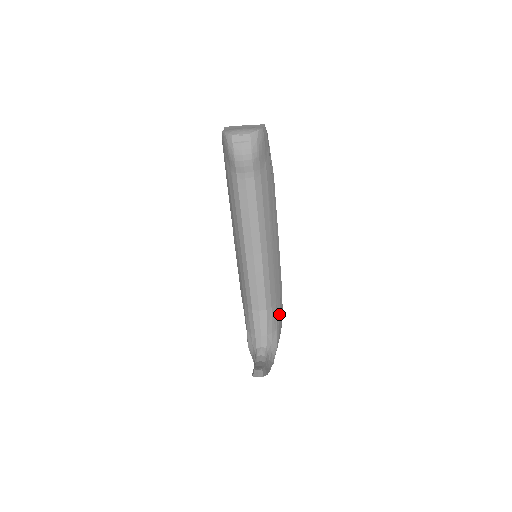
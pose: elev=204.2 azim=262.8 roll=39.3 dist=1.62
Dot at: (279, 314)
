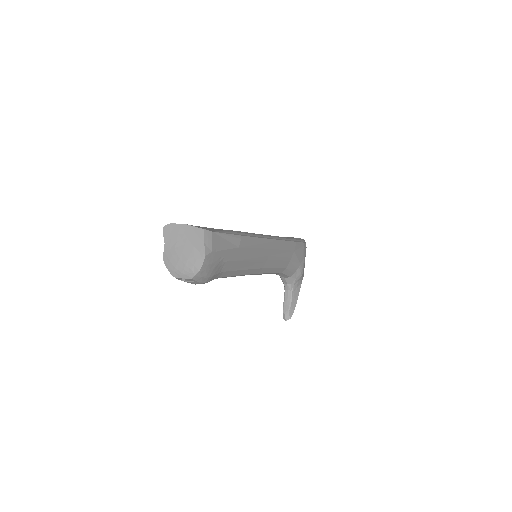
Dot at: (297, 258)
